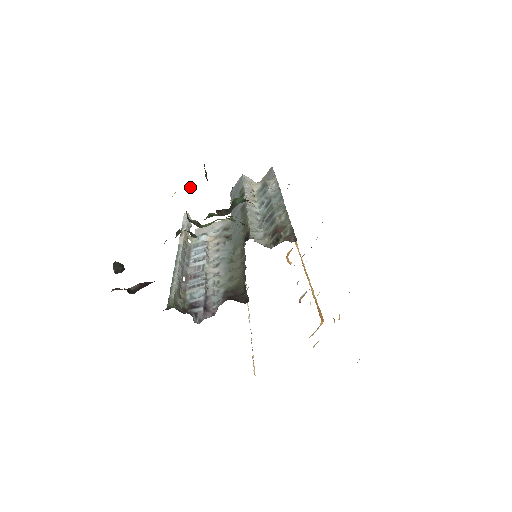
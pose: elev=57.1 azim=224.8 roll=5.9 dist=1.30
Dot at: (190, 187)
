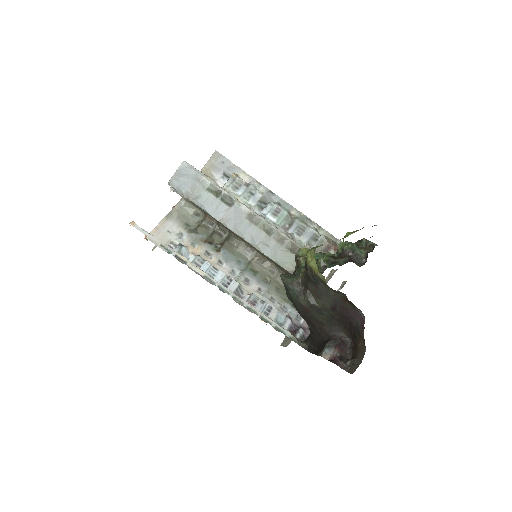
Dot at: occluded
